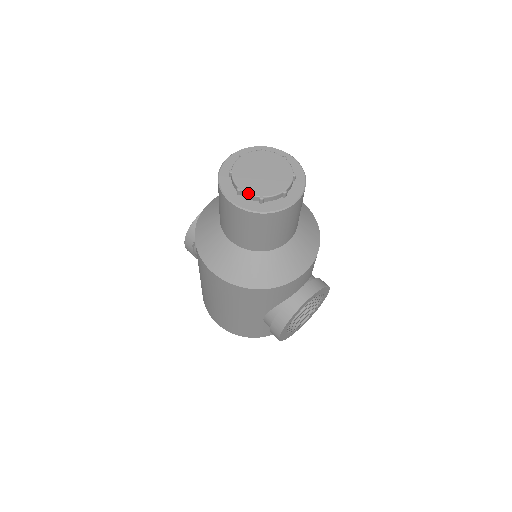
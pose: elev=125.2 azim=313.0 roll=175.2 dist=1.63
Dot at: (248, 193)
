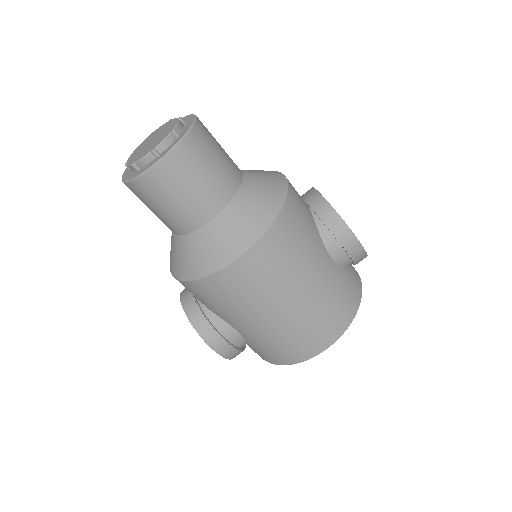
Dot at: (161, 141)
